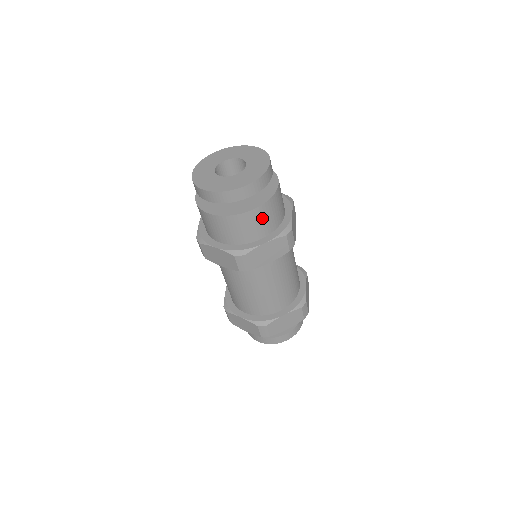
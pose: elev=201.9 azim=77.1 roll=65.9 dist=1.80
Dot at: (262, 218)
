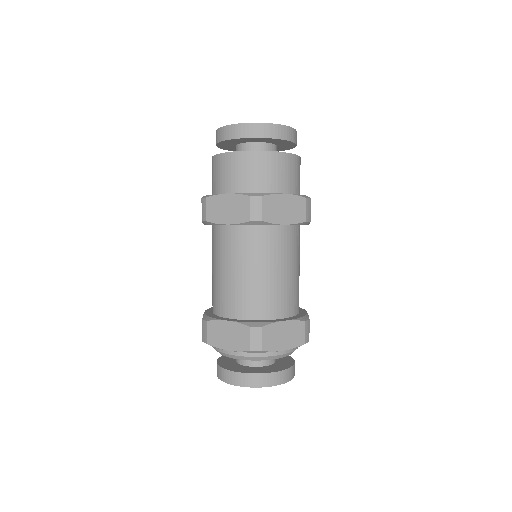
Dot at: (285, 169)
